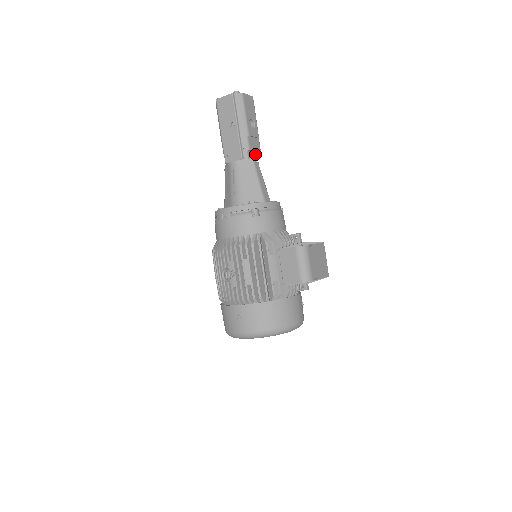
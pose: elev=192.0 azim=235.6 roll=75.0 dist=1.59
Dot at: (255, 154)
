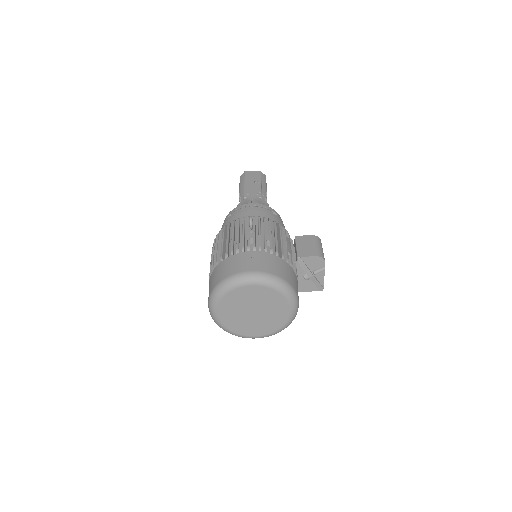
Dot at: occluded
